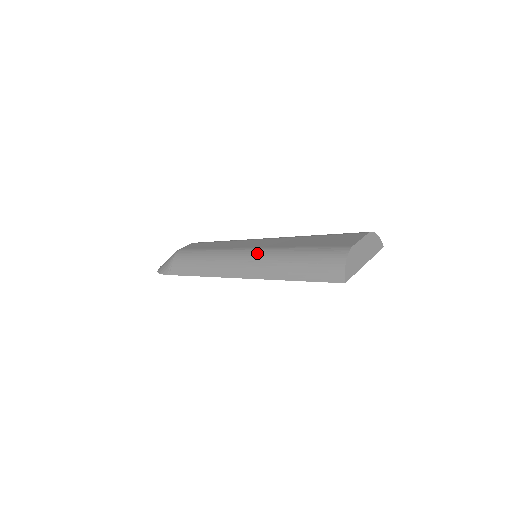
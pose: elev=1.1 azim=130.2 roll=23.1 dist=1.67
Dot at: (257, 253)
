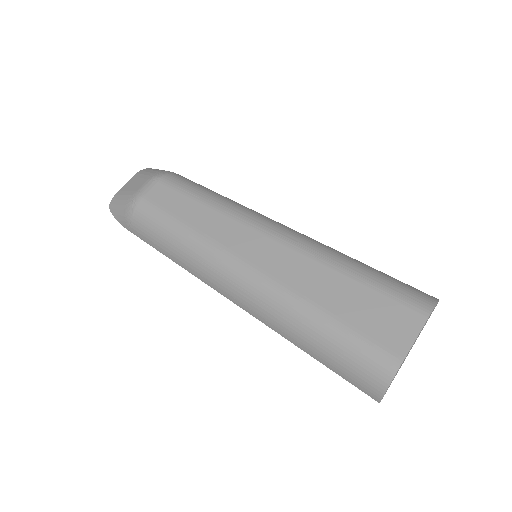
Dot at: (261, 287)
